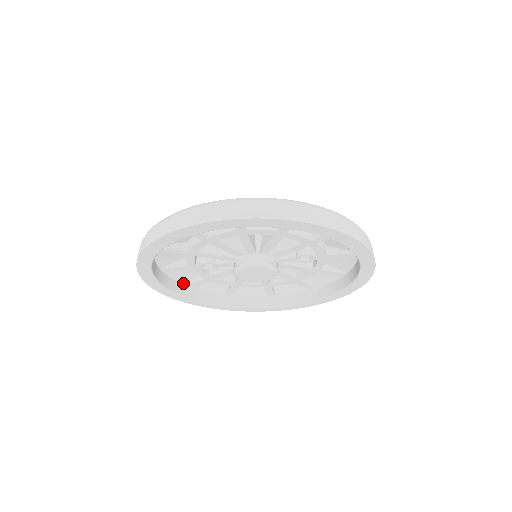
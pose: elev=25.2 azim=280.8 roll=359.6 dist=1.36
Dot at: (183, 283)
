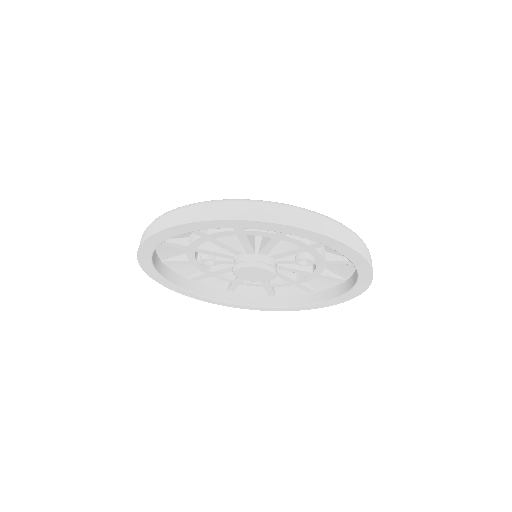
Dot at: (185, 277)
